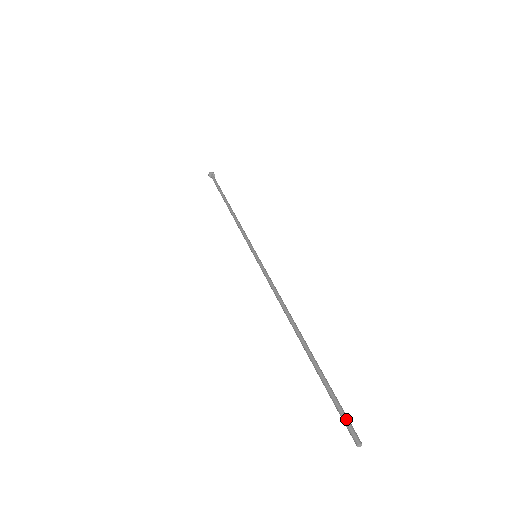
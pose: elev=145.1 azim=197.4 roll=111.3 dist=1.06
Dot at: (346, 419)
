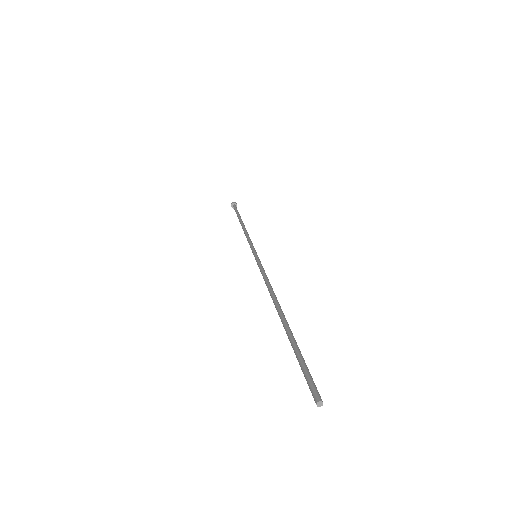
Dot at: (309, 379)
